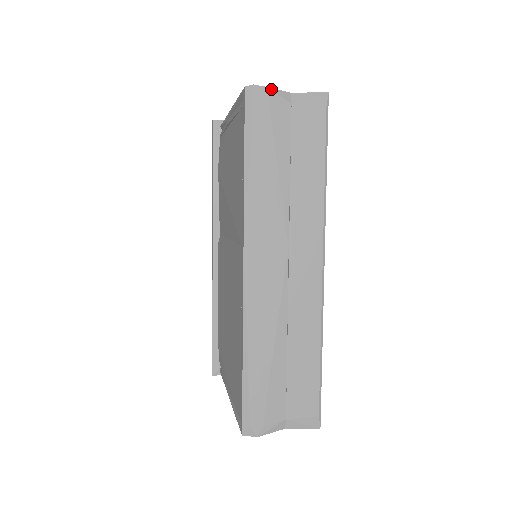
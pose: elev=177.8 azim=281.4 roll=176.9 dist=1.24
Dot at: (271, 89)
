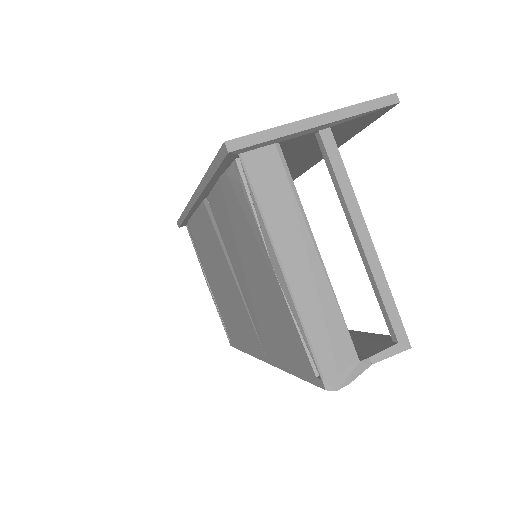
Dot at: occluded
